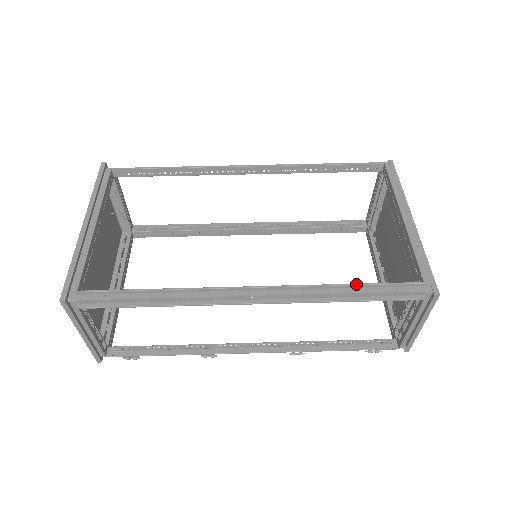
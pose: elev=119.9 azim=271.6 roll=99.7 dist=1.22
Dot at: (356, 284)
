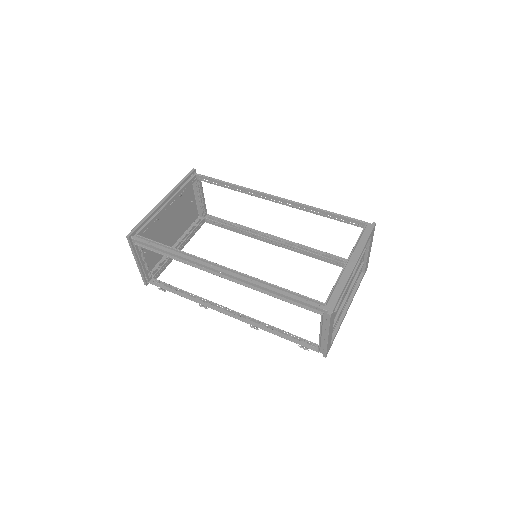
Dot at: (282, 288)
